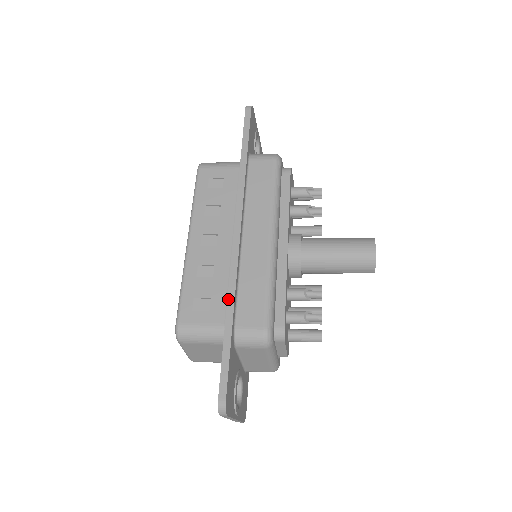
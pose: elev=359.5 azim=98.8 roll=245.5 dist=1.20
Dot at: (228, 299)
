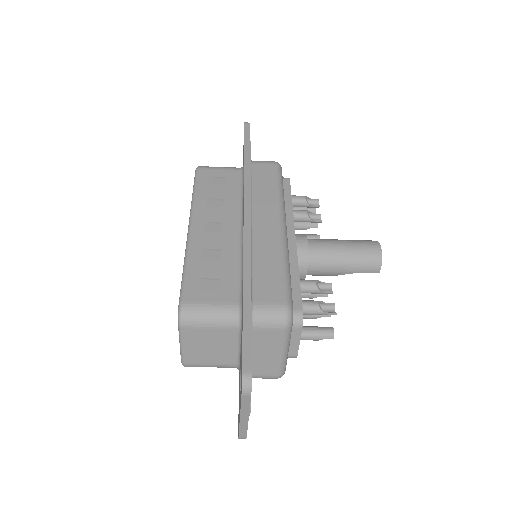
Dot at: (244, 273)
